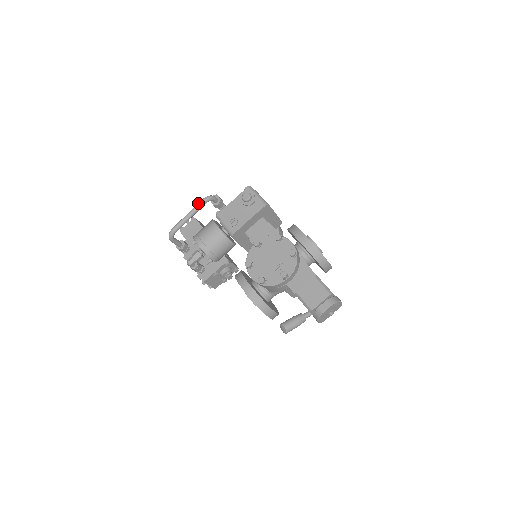
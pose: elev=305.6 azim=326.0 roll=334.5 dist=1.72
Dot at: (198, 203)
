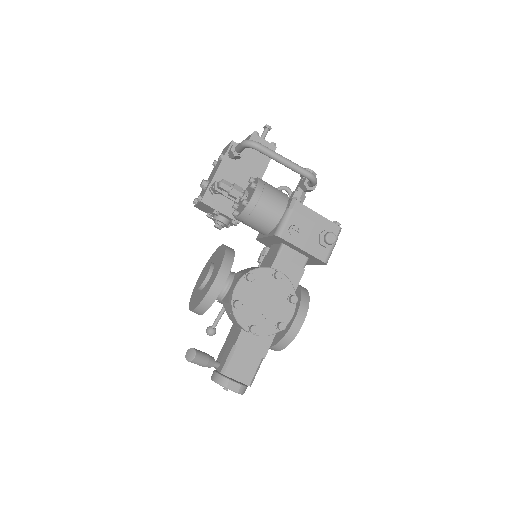
Dot at: (304, 169)
